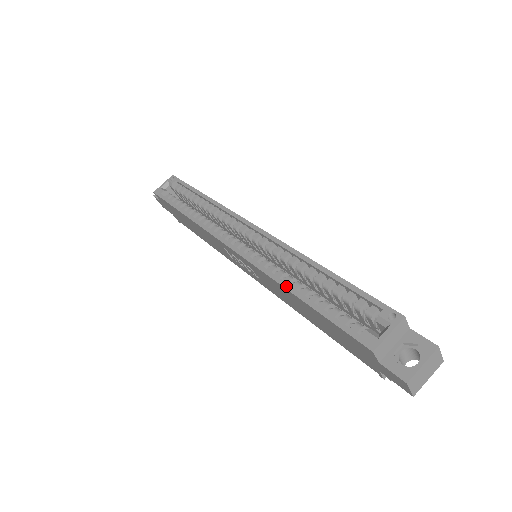
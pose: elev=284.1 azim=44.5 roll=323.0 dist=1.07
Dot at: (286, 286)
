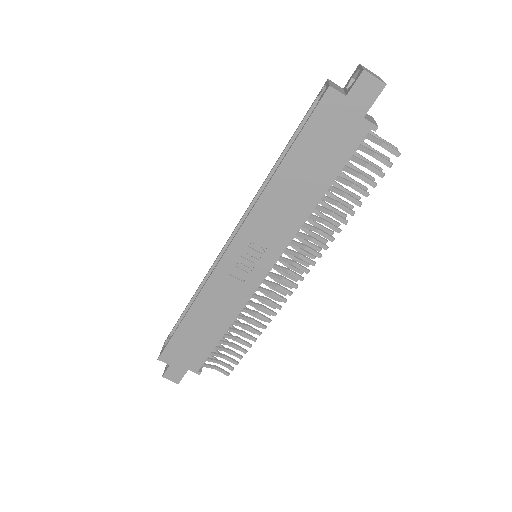
Dot at: (270, 179)
